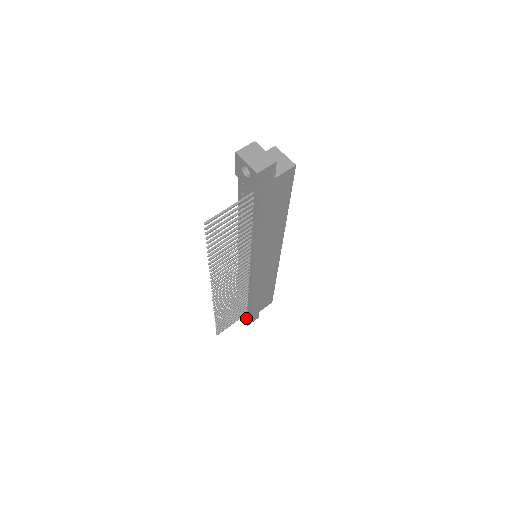
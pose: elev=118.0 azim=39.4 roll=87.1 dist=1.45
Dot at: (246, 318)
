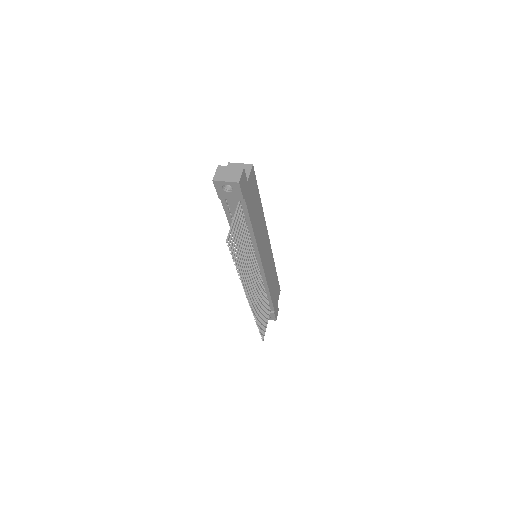
Dot at: (272, 315)
